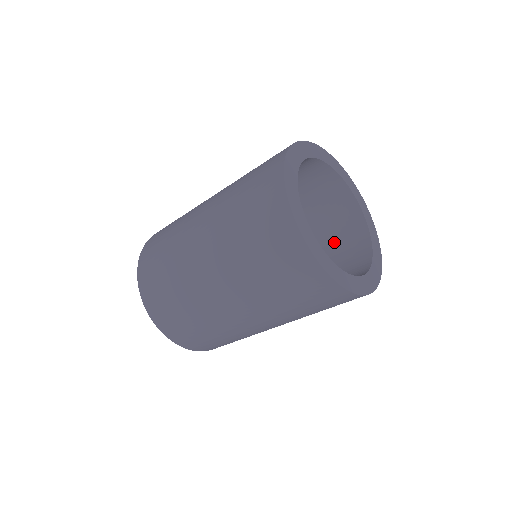
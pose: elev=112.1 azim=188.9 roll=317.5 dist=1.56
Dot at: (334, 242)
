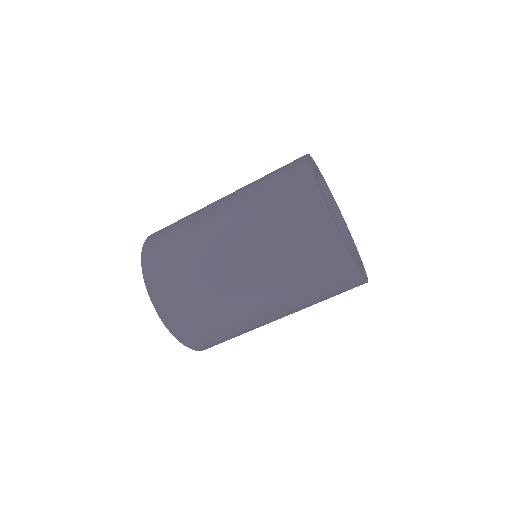
Dot at: occluded
